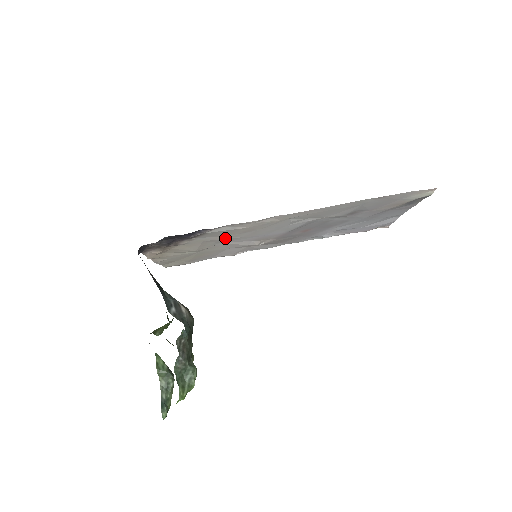
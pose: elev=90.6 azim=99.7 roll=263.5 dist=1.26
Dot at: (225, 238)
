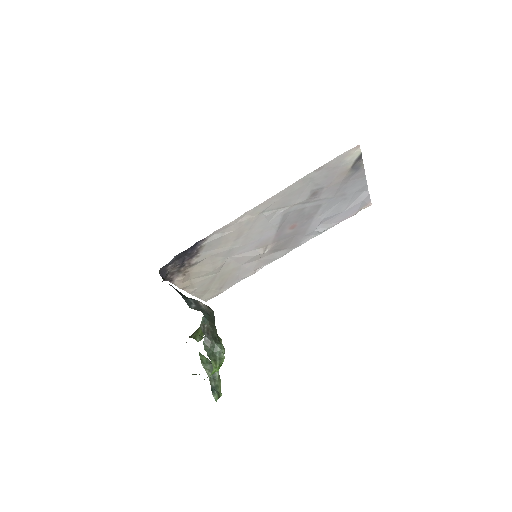
Dot at: (226, 249)
